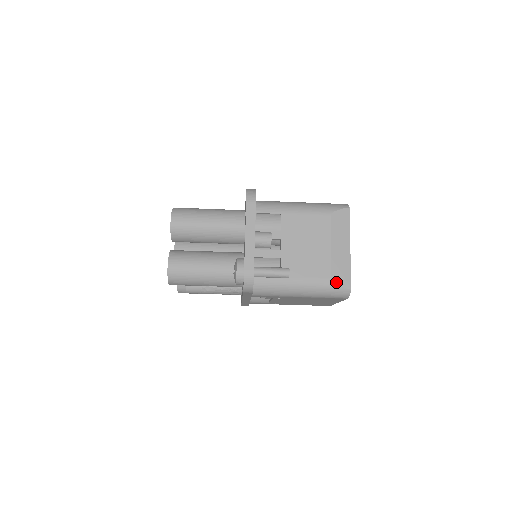
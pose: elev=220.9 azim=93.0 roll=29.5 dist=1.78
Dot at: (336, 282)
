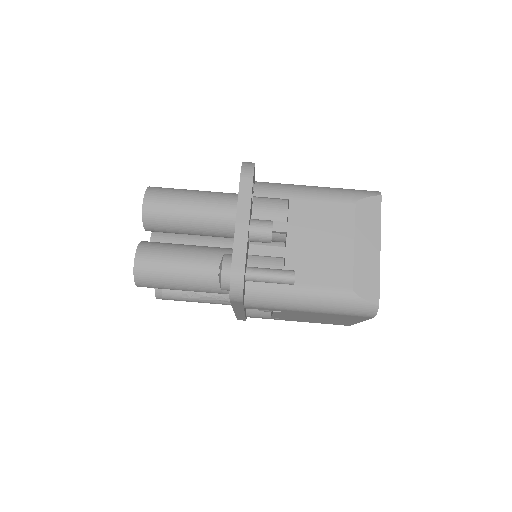
Dot at: (359, 294)
